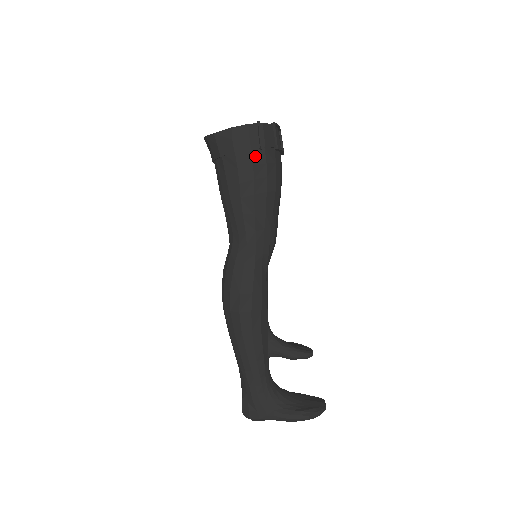
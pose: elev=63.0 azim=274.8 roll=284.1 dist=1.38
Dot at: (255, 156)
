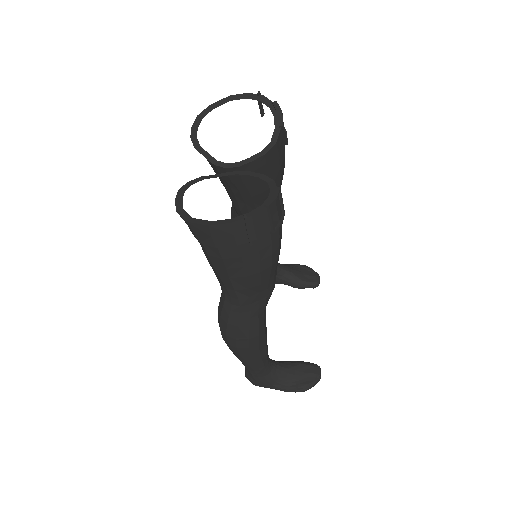
Dot at: (243, 249)
